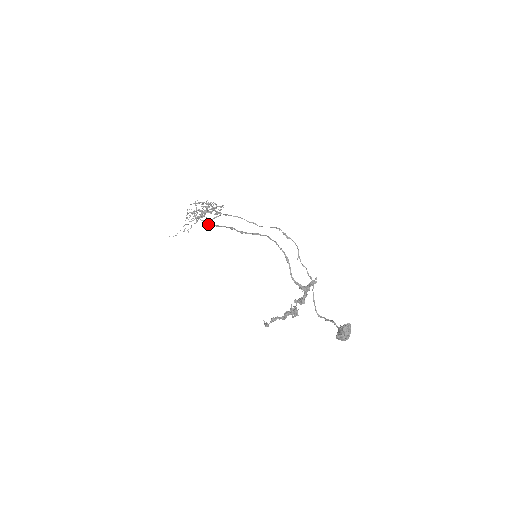
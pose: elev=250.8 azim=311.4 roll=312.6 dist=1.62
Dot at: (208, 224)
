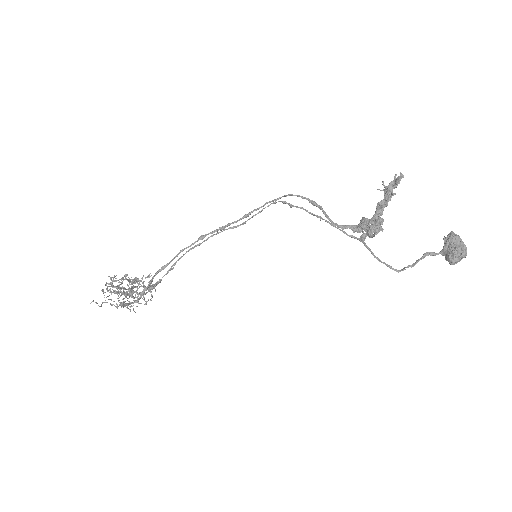
Dot at: (151, 279)
